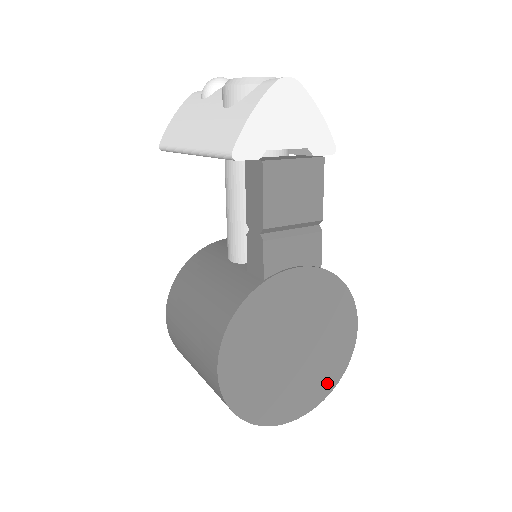
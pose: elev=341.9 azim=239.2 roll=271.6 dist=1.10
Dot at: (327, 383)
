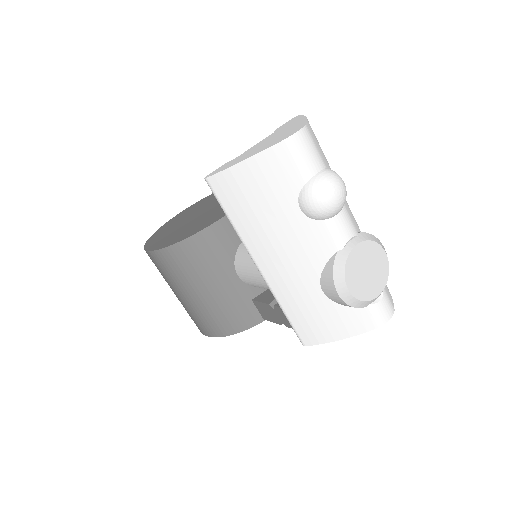
Dot at: occluded
